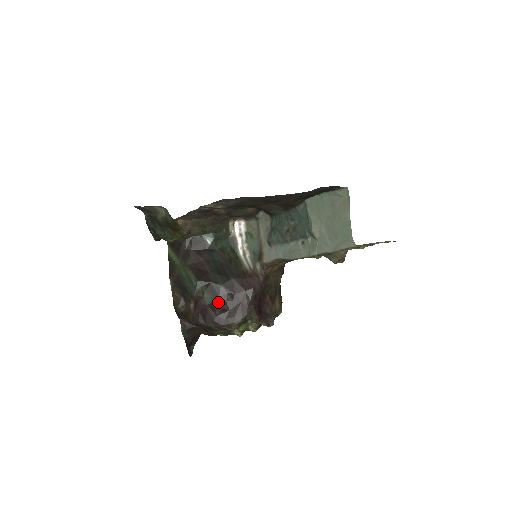
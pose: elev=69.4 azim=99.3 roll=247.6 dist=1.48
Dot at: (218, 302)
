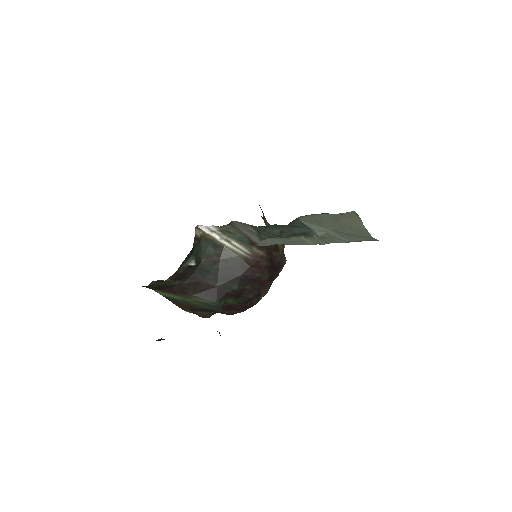
Dot at: (243, 298)
